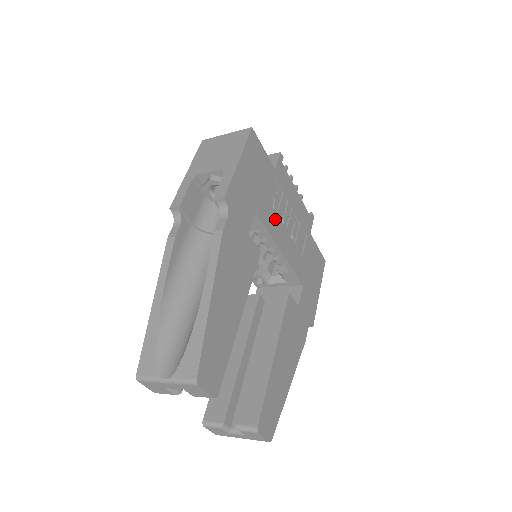
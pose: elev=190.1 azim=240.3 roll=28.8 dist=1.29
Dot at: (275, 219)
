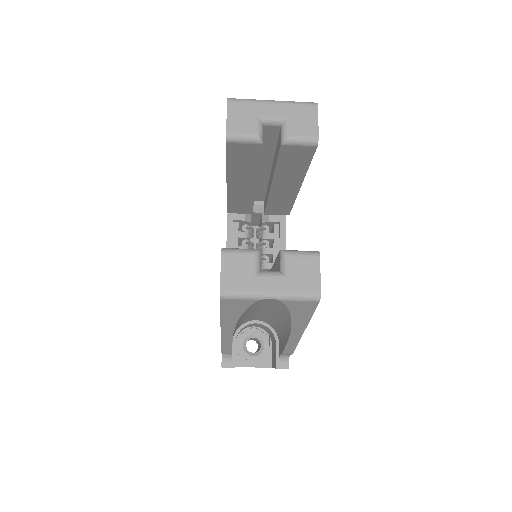
Dot at: occluded
